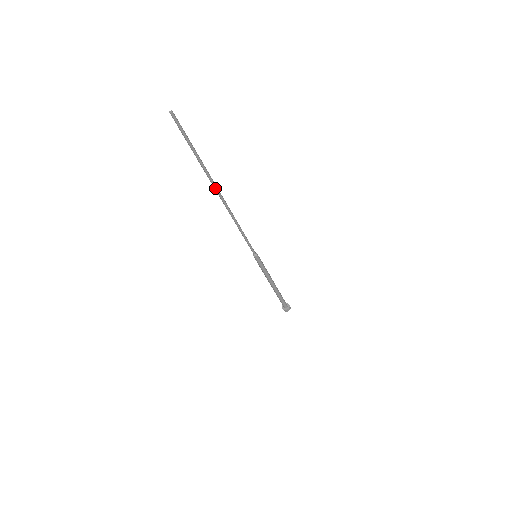
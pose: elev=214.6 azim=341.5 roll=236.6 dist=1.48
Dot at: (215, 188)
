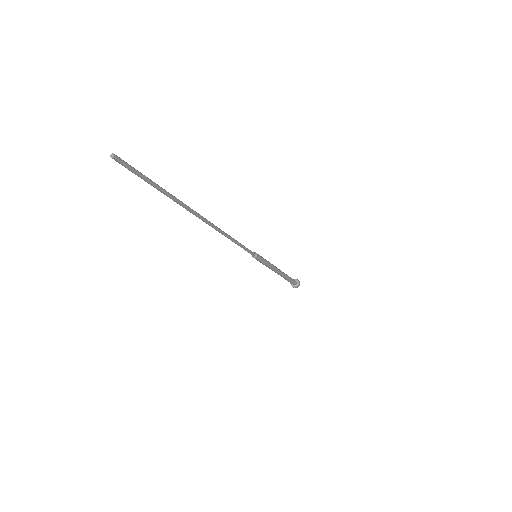
Dot at: (195, 214)
